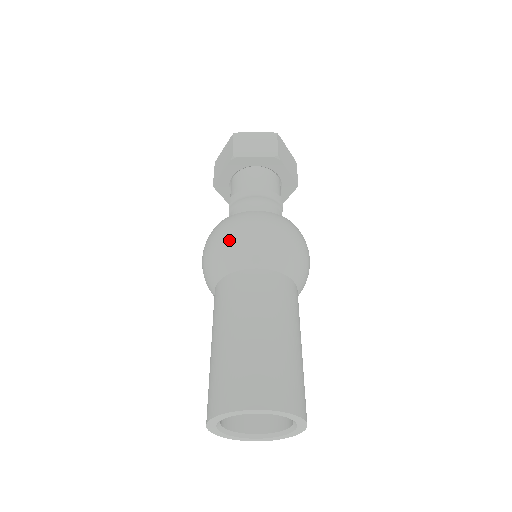
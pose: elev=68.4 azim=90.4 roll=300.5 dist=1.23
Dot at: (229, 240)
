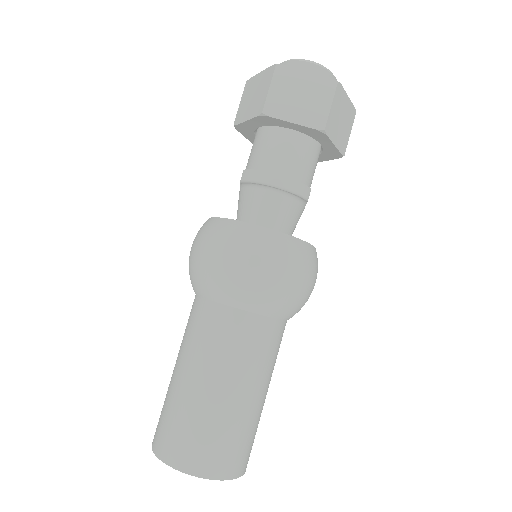
Dot at: (218, 266)
